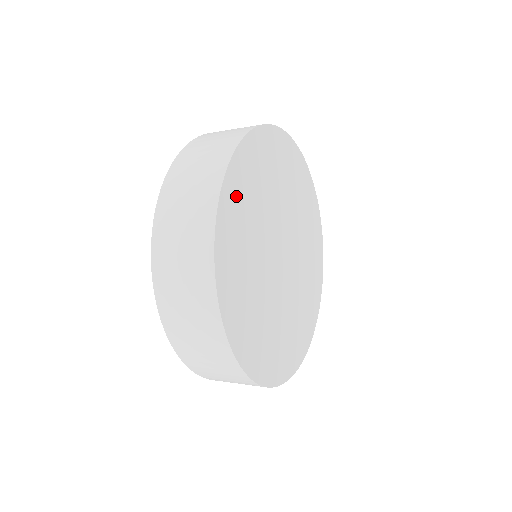
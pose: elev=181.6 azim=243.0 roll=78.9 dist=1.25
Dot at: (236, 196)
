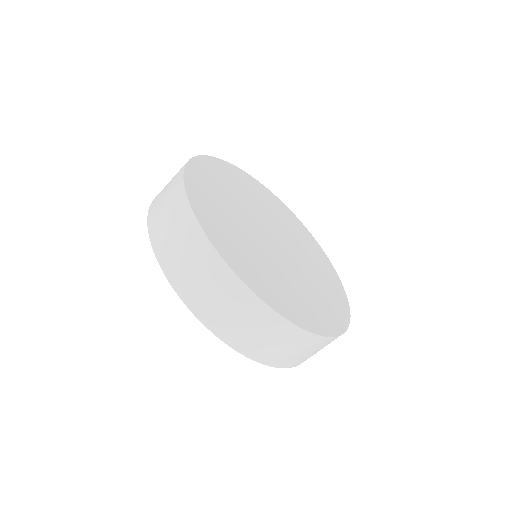
Dot at: (223, 171)
